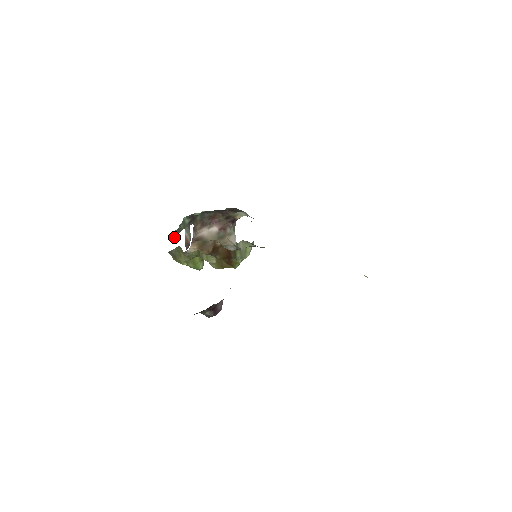
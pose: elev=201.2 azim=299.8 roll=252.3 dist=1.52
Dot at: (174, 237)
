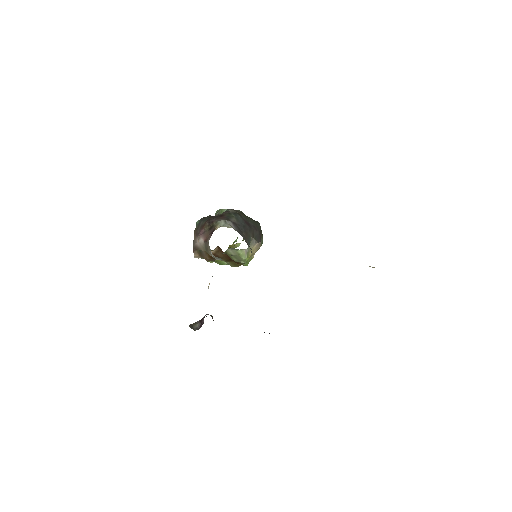
Dot at: occluded
